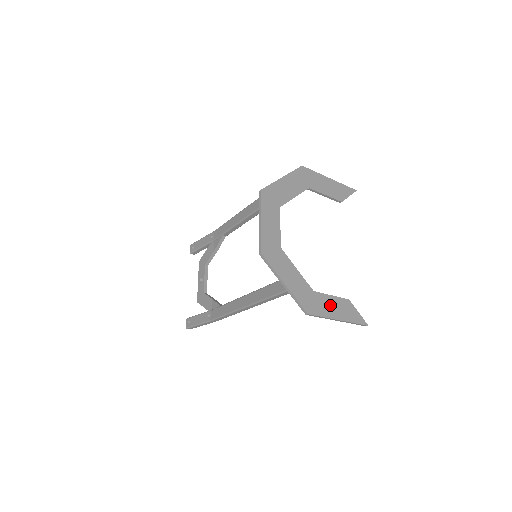
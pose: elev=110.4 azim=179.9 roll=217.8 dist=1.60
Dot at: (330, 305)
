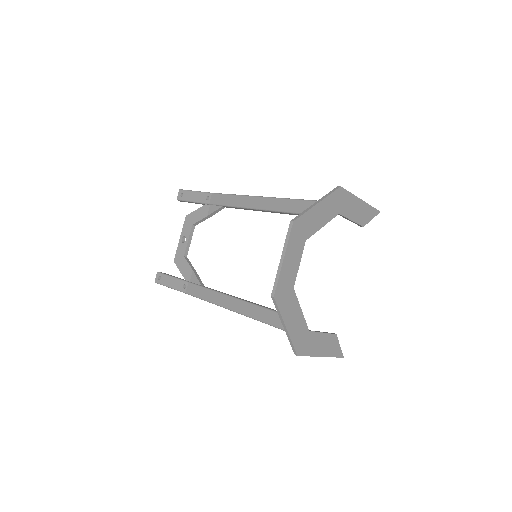
Dot at: (319, 343)
